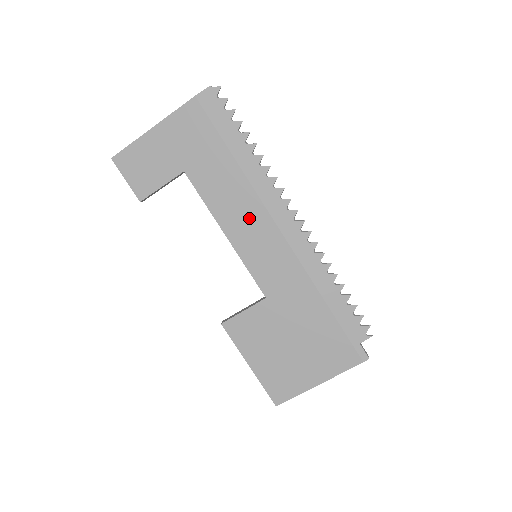
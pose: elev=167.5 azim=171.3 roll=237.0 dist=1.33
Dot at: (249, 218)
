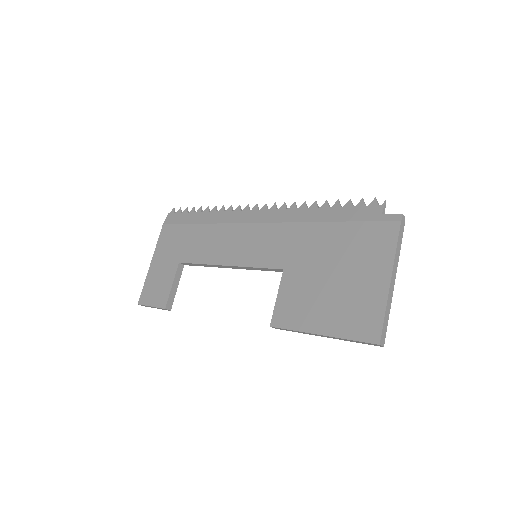
Dot at: (231, 240)
